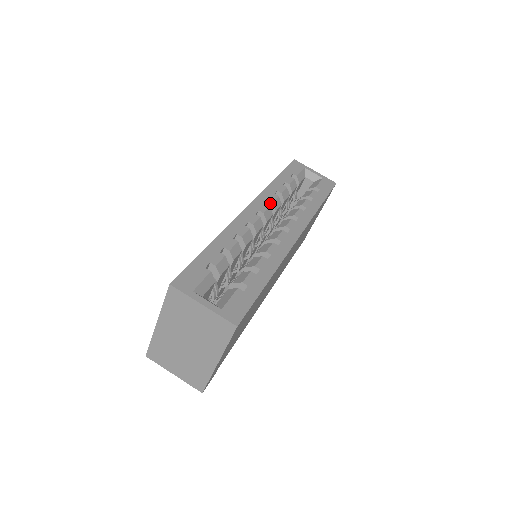
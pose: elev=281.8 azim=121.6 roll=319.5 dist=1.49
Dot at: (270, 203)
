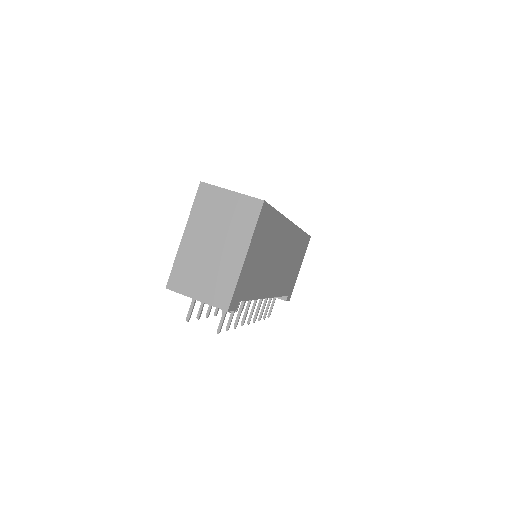
Dot at: occluded
